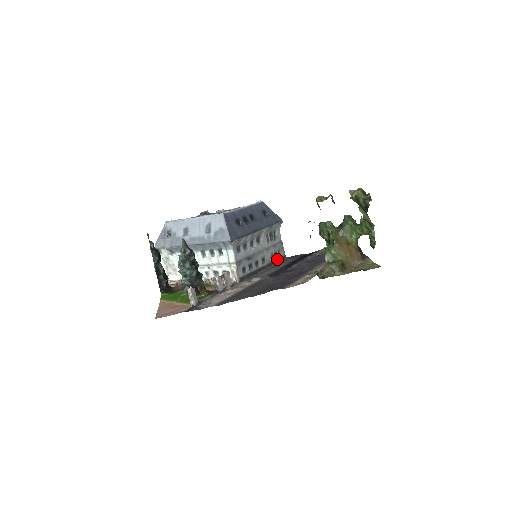
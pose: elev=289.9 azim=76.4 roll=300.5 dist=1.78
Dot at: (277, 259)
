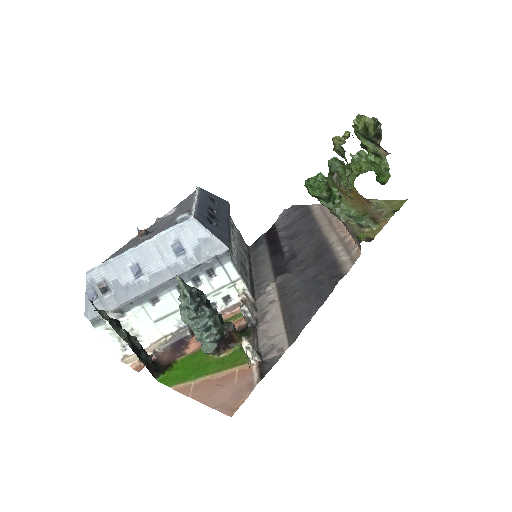
Dot at: (247, 253)
